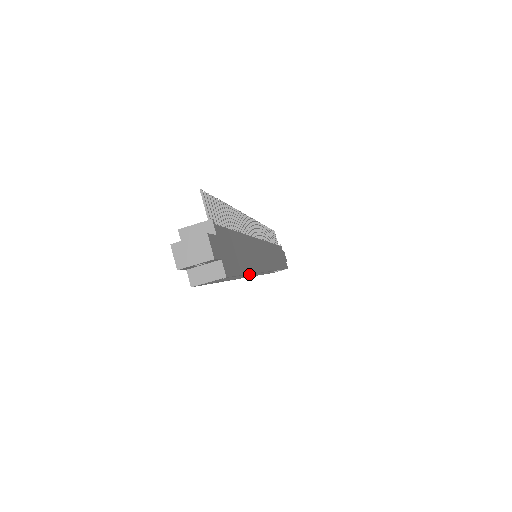
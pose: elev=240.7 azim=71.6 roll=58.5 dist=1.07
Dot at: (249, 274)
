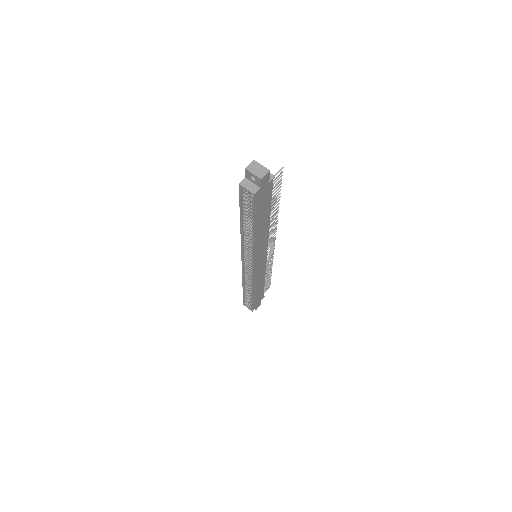
Dot at: (252, 233)
